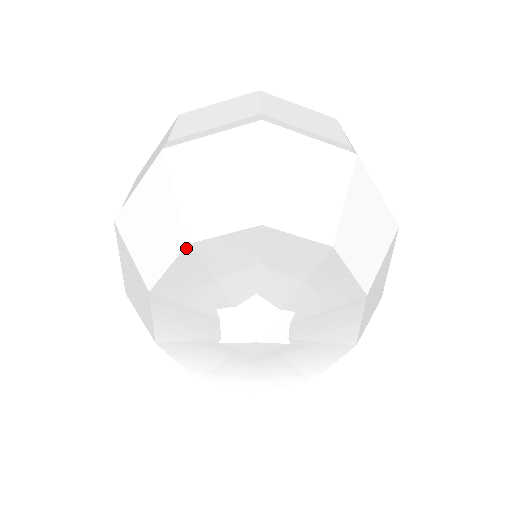
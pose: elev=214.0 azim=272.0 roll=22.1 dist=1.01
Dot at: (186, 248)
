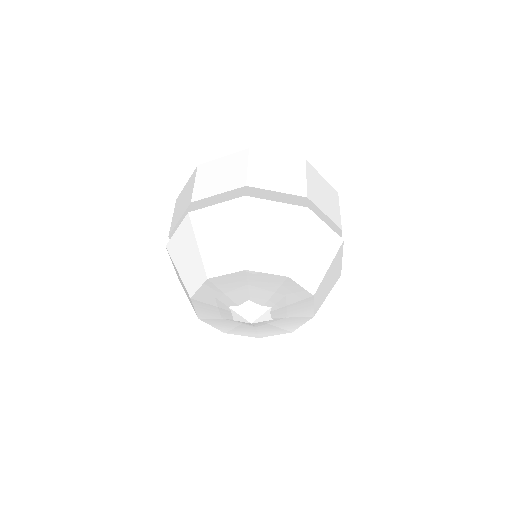
Dot at: (207, 281)
